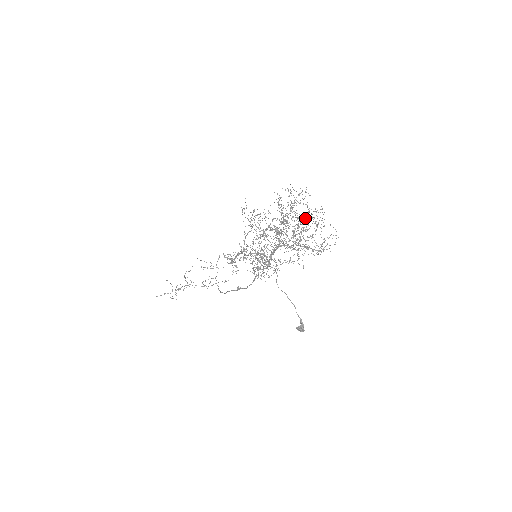
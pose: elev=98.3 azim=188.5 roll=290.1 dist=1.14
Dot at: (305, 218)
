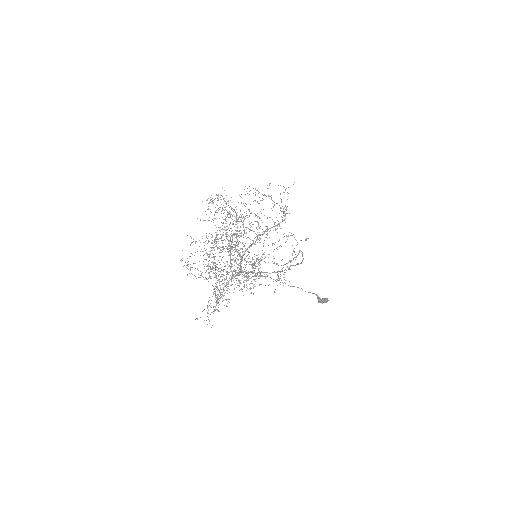
Dot at: occluded
